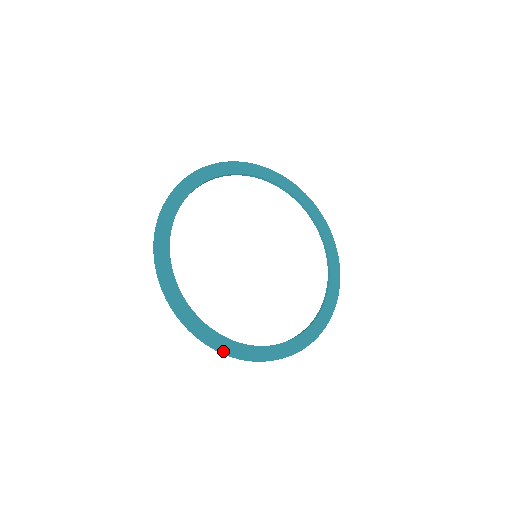
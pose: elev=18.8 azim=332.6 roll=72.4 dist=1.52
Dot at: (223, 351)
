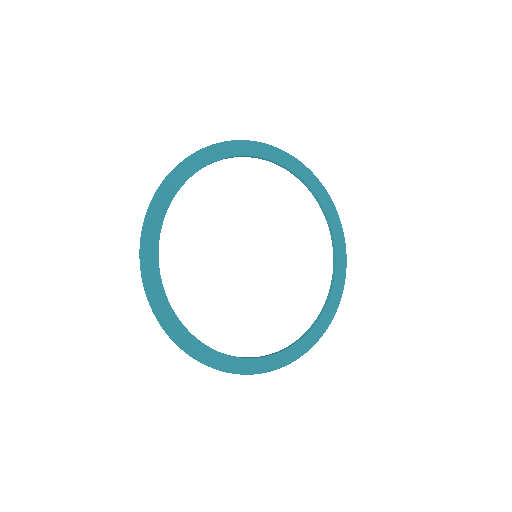
Dot at: (157, 313)
